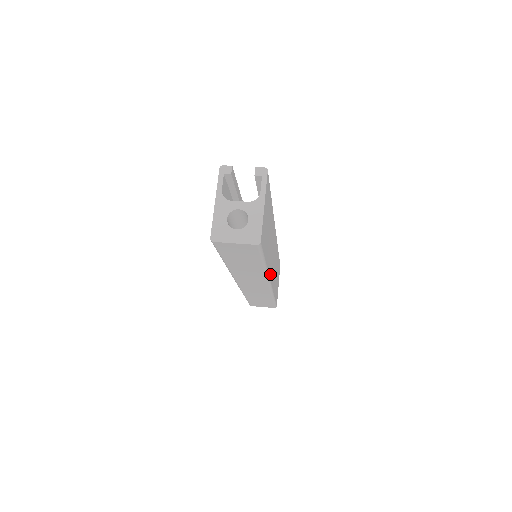
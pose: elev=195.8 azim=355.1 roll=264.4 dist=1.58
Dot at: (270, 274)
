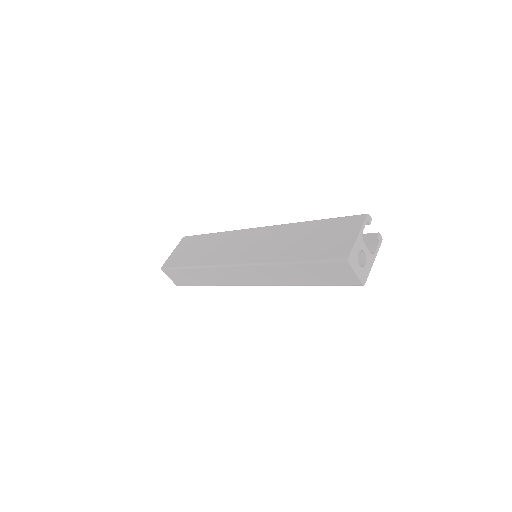
Dot at: occluded
